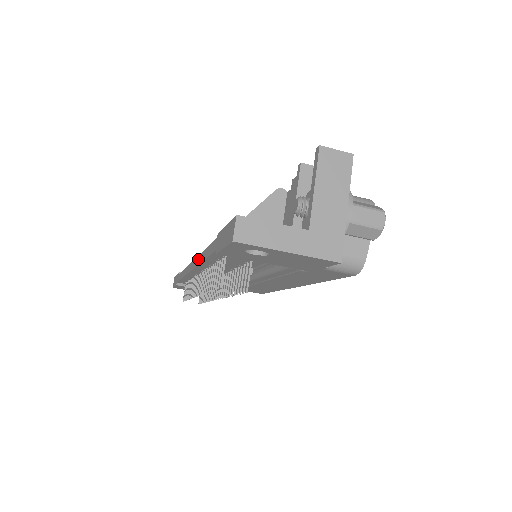
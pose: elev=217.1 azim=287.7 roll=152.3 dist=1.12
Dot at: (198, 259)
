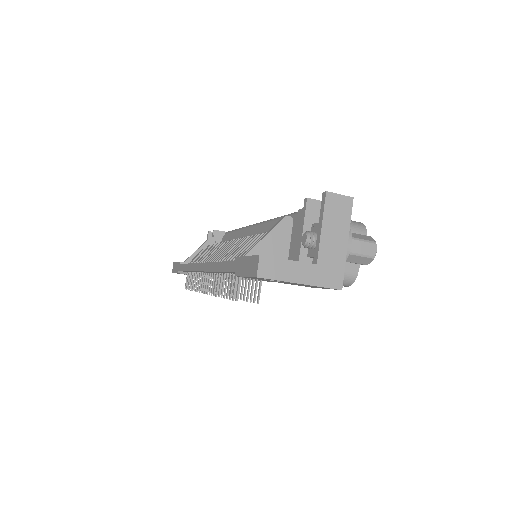
Dot at: (209, 266)
